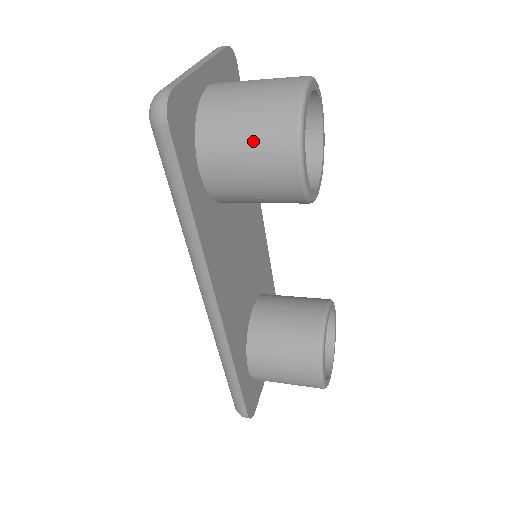
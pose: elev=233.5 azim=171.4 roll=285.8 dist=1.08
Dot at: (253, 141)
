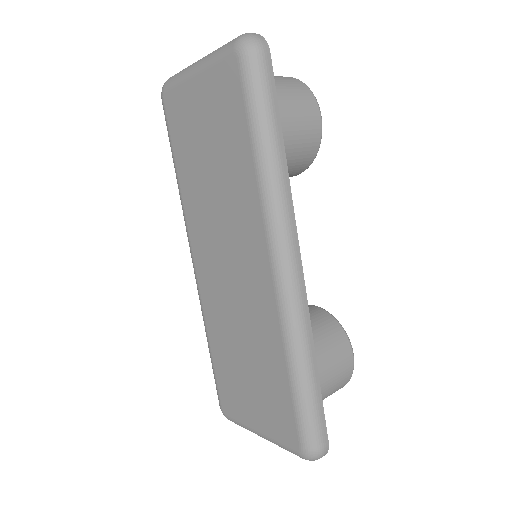
Dot at: (290, 96)
